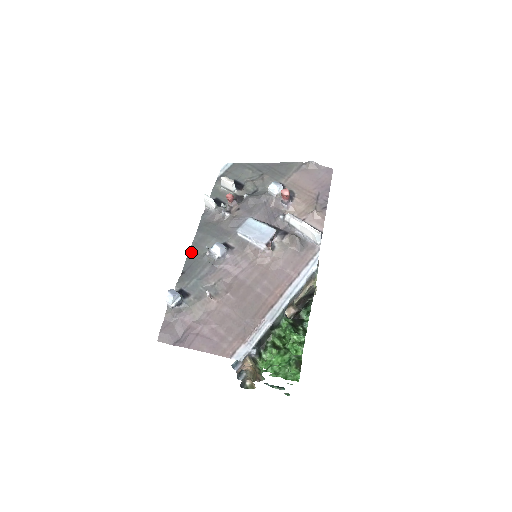
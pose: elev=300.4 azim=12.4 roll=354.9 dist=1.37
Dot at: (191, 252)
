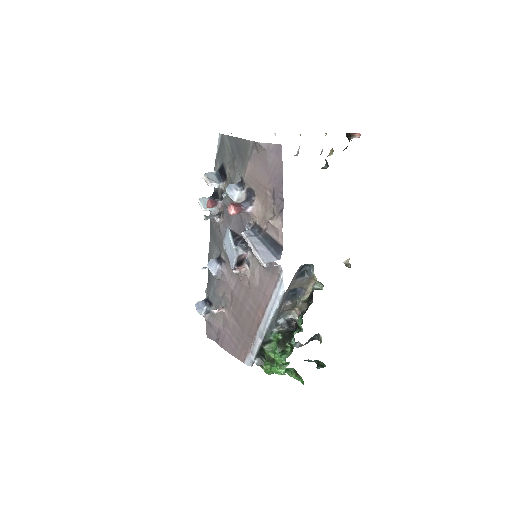
Dot at: (209, 259)
